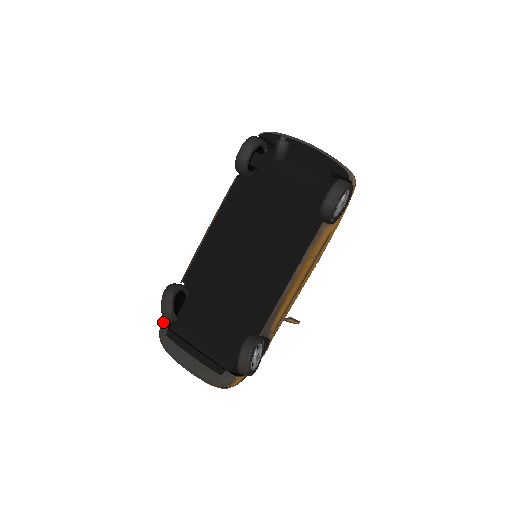
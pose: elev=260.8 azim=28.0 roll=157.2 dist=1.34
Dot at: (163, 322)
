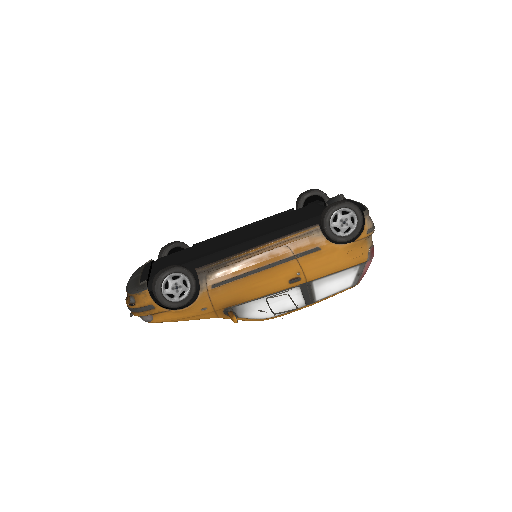
Dot at: occluded
